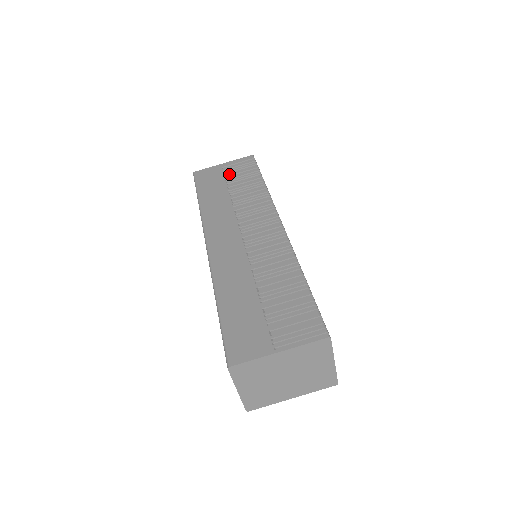
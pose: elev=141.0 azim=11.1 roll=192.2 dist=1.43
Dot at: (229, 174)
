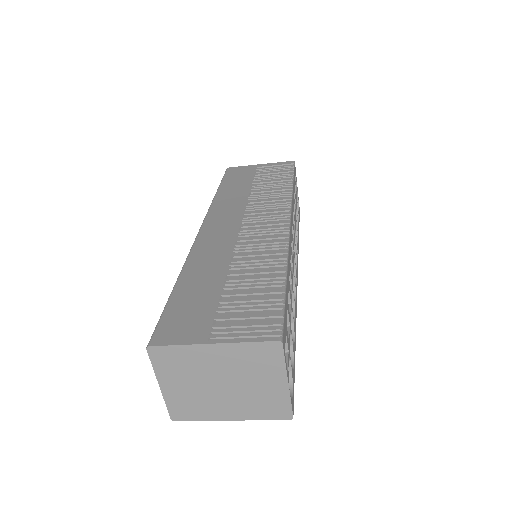
Dot at: (260, 173)
